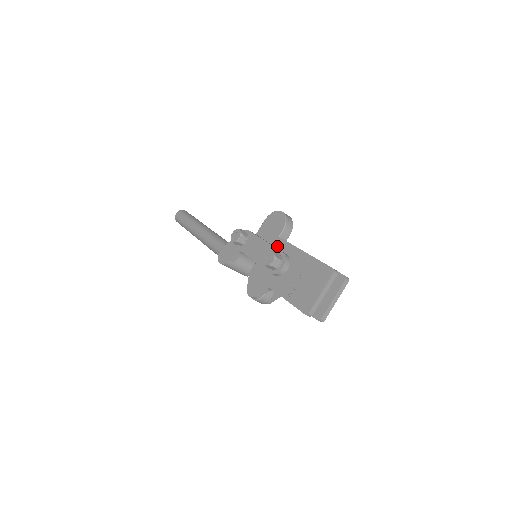
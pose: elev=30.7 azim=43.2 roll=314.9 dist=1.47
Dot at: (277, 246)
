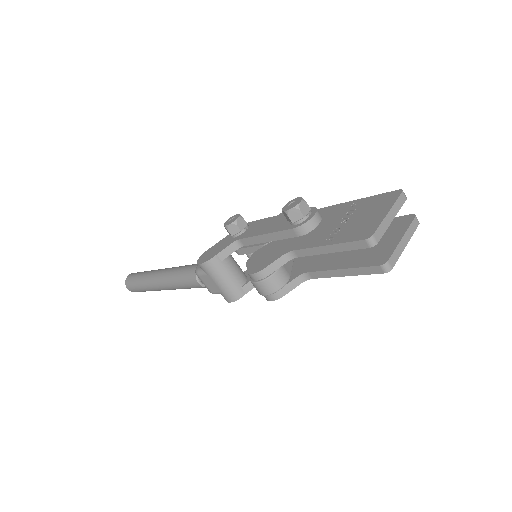
Dot at: occluded
